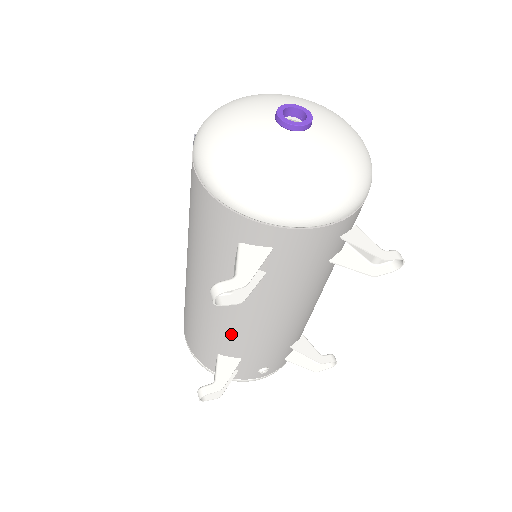
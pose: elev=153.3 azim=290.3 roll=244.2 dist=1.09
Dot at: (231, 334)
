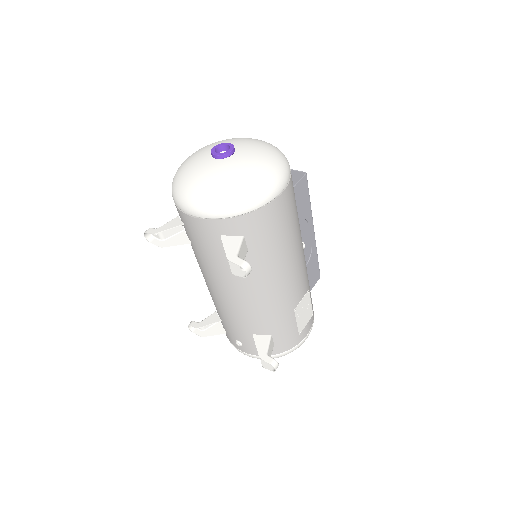
Dot at: occluded
